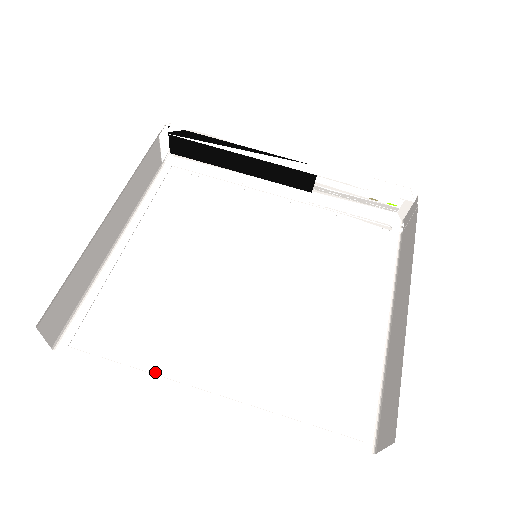
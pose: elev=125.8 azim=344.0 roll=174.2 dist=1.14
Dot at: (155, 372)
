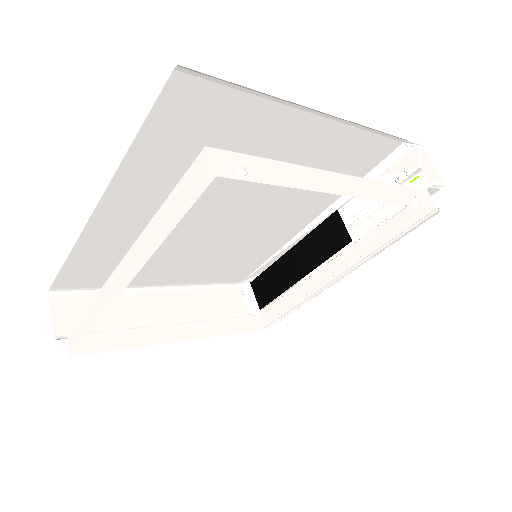
Dot at: (97, 298)
